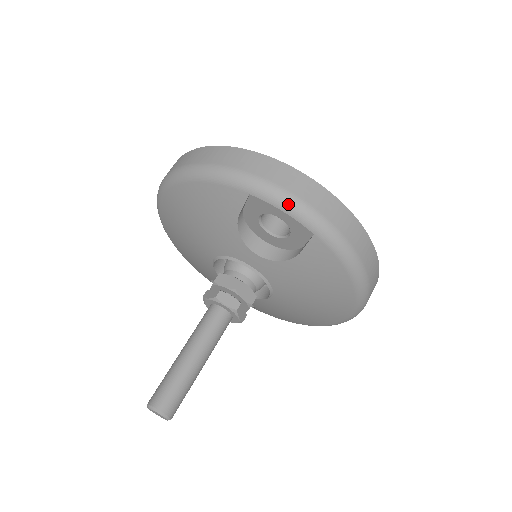
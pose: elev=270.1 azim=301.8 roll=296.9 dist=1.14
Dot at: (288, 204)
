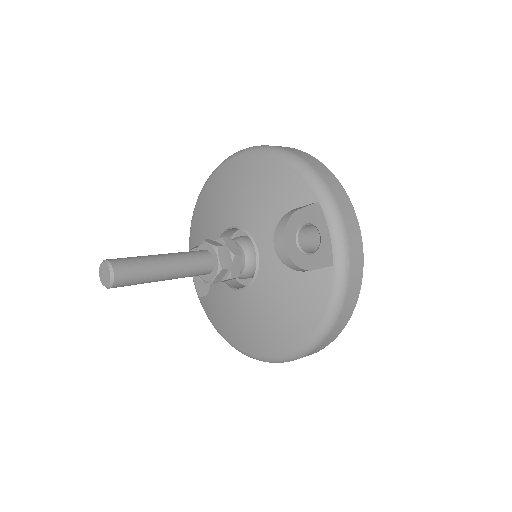
Dot at: (338, 230)
